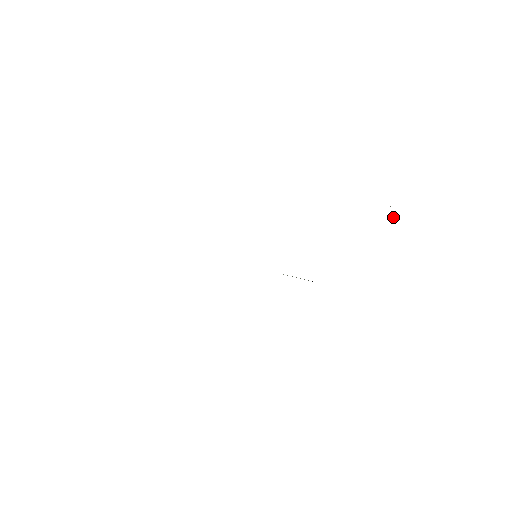
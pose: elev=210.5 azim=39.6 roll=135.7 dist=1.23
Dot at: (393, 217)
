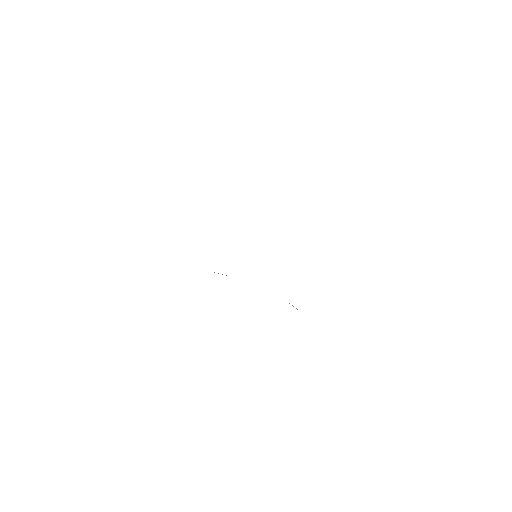
Dot at: occluded
